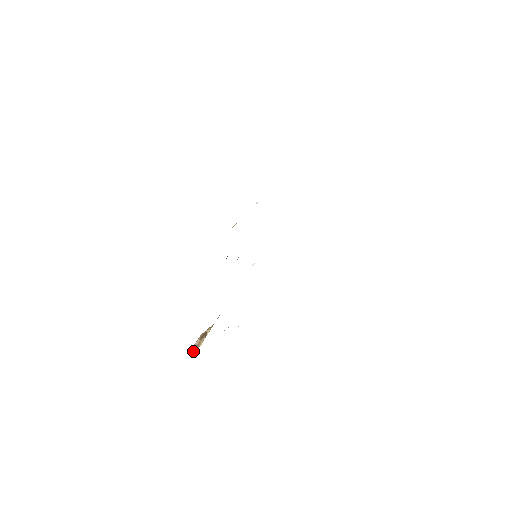
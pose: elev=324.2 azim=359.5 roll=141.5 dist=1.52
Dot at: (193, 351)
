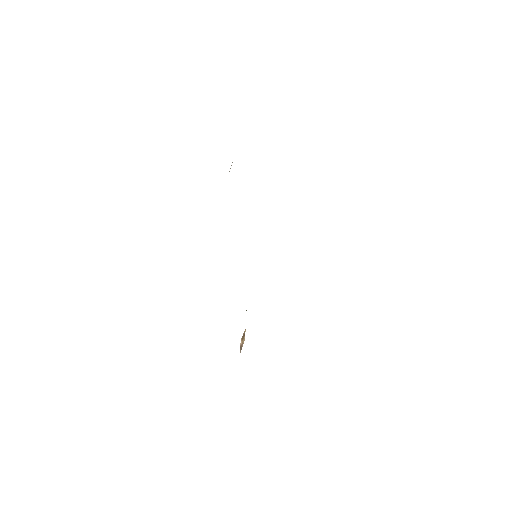
Dot at: (241, 349)
